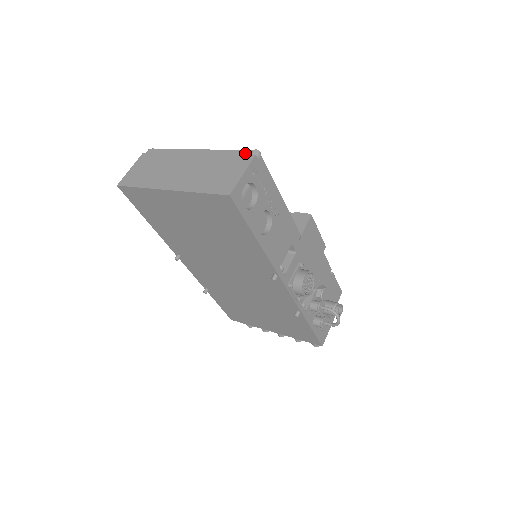
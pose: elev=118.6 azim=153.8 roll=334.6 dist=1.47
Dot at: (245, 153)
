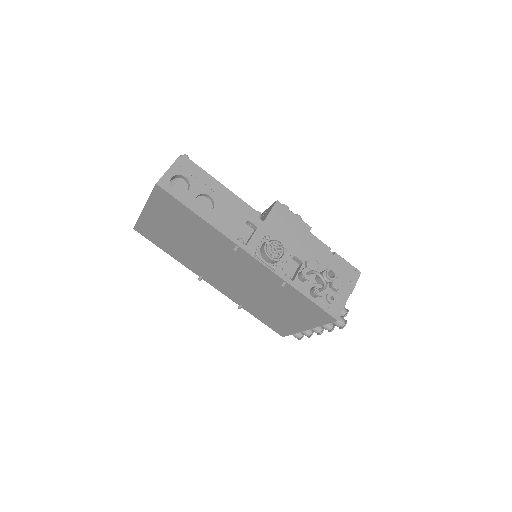
Dot at: occluded
